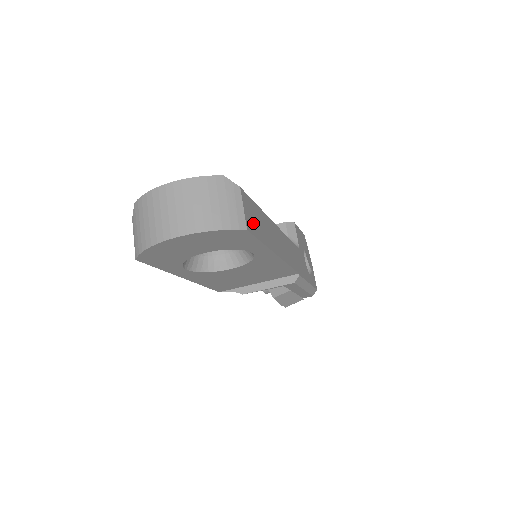
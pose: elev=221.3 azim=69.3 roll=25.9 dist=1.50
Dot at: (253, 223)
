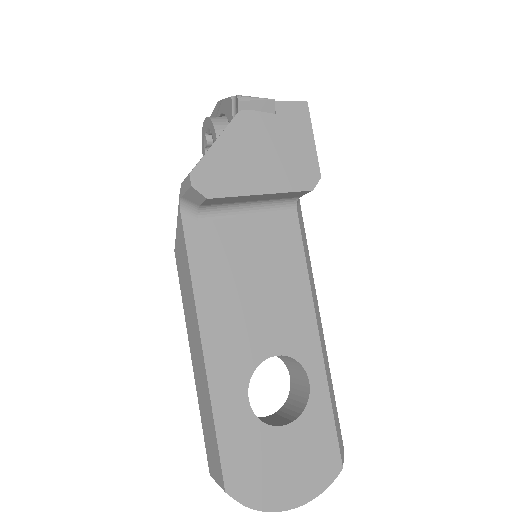
Dot at: occluded
